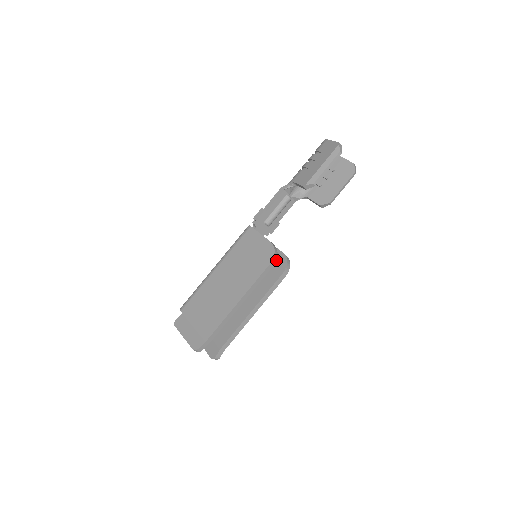
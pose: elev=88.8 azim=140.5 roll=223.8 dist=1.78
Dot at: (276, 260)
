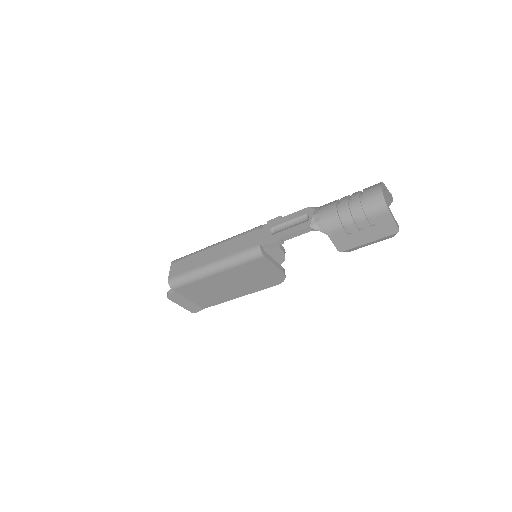
Dot at: (273, 254)
